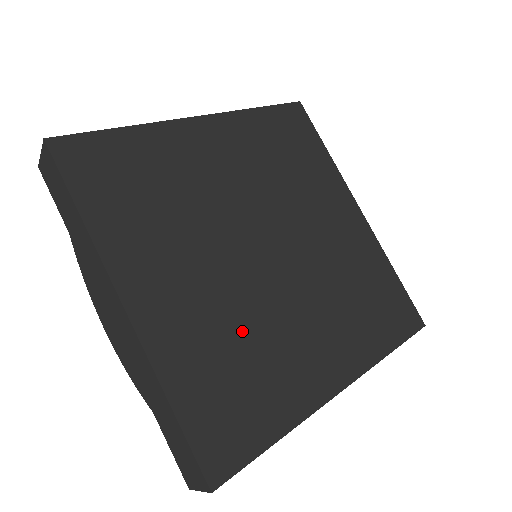
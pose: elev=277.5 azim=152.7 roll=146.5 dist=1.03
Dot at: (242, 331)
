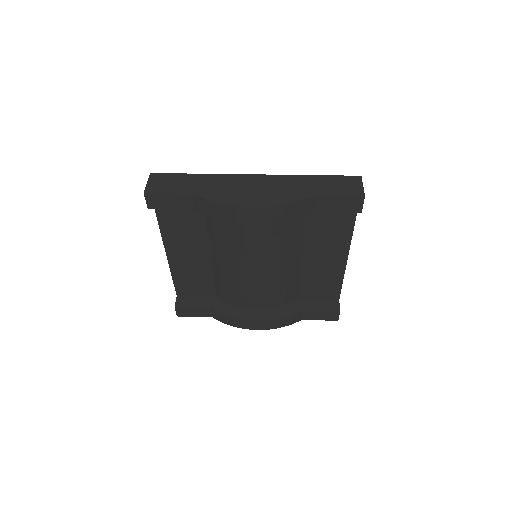
Dot at: occluded
